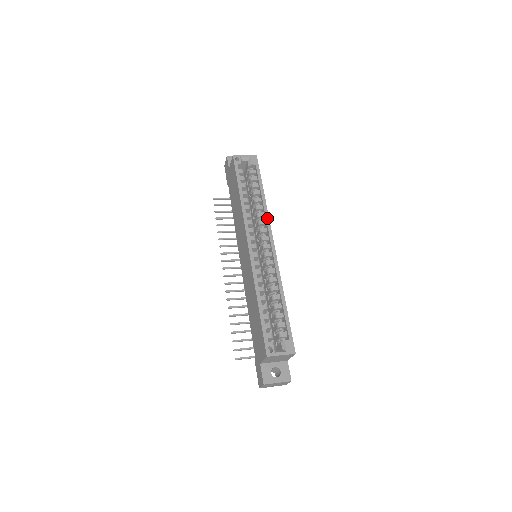
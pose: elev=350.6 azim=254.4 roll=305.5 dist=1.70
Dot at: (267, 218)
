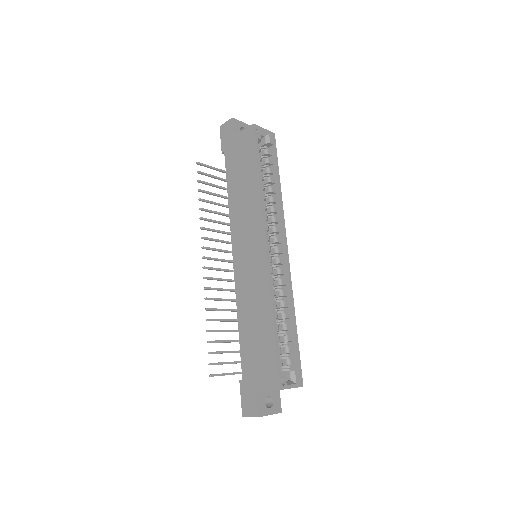
Dot at: (283, 216)
